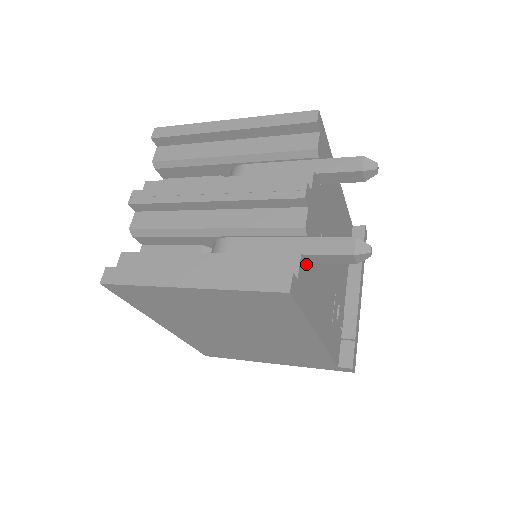
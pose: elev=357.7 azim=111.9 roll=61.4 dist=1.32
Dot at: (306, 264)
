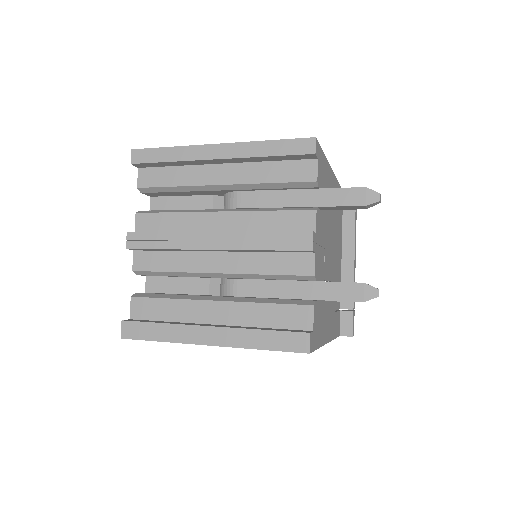
Dot at: (317, 305)
